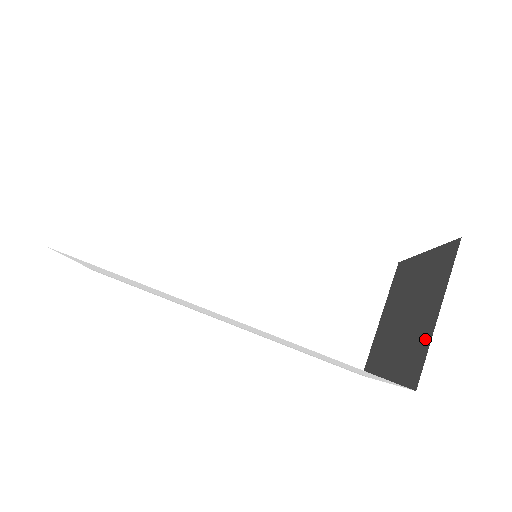
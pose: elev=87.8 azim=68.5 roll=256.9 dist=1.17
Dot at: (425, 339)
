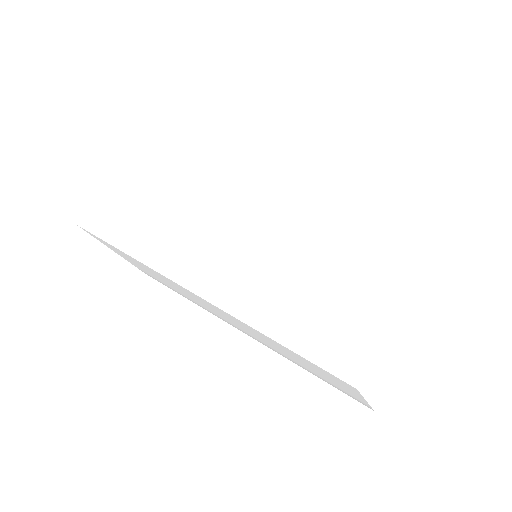
Dot at: occluded
